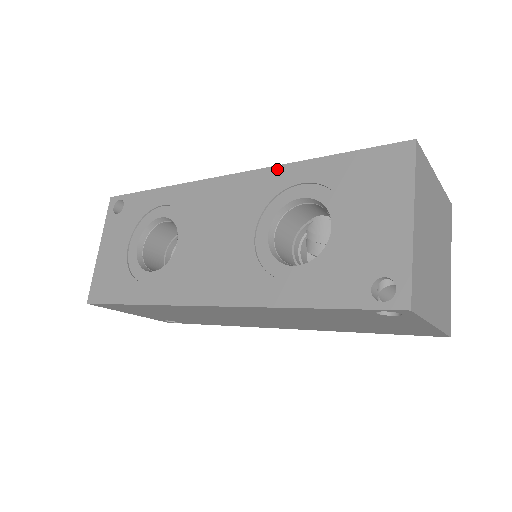
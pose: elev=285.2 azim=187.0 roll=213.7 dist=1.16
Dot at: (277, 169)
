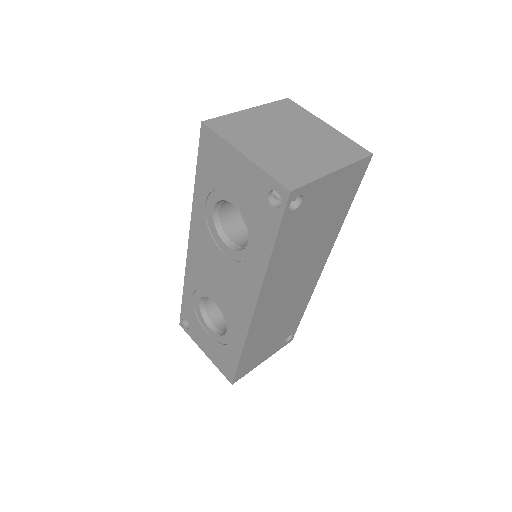
Dot at: (193, 214)
